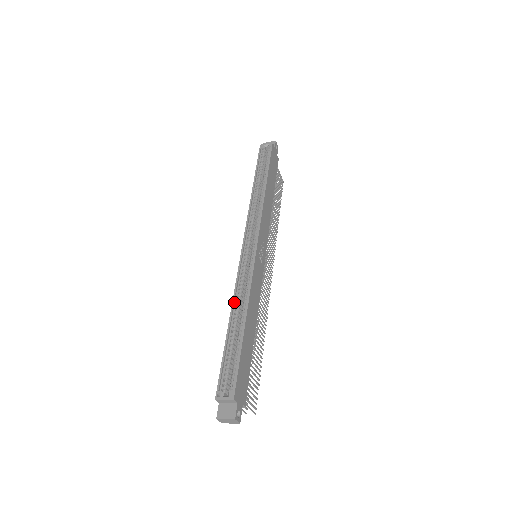
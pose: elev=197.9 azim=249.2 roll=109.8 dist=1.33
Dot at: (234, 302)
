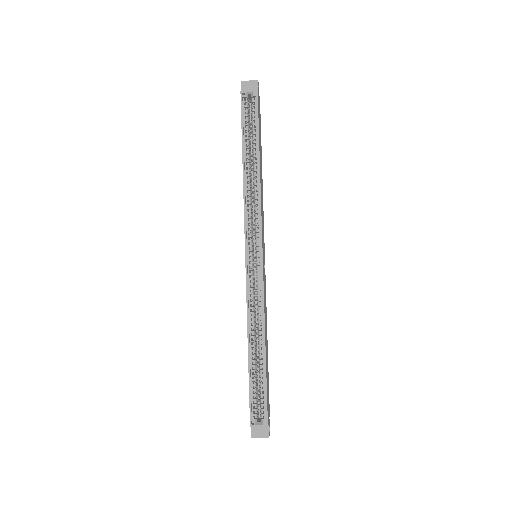
Dot at: (249, 326)
